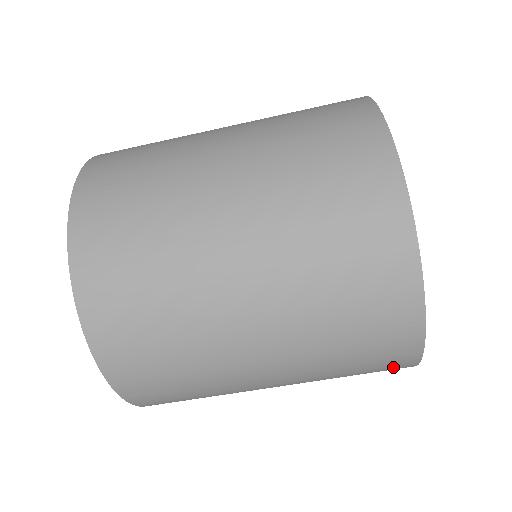
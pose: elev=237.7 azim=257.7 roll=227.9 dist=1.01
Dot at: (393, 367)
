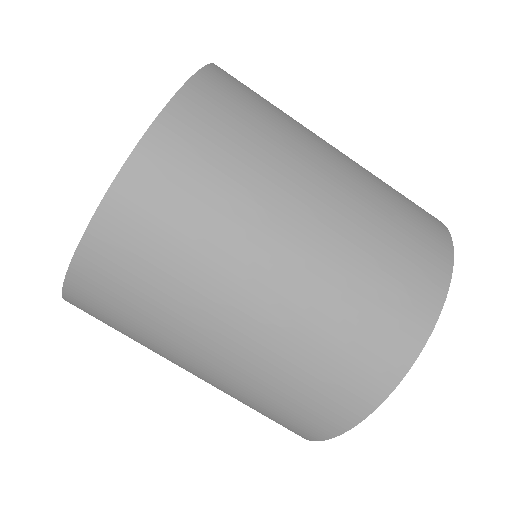
Dot at: (301, 429)
